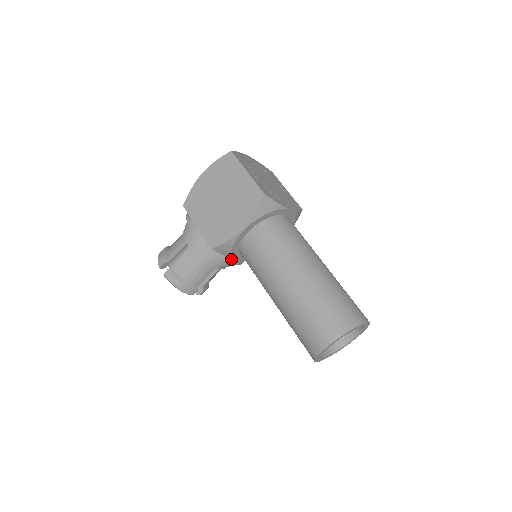
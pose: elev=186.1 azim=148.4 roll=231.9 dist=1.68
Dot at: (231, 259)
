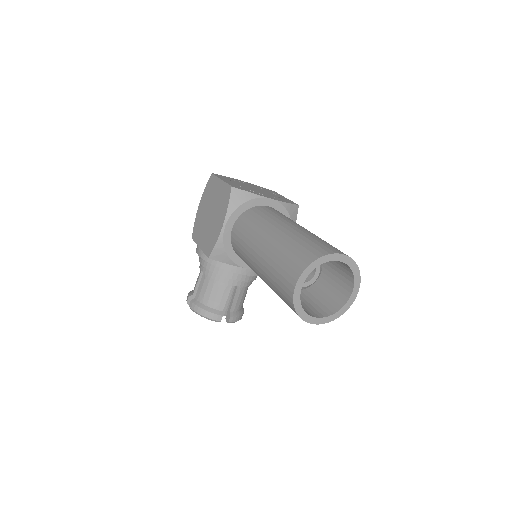
Dot at: (236, 267)
